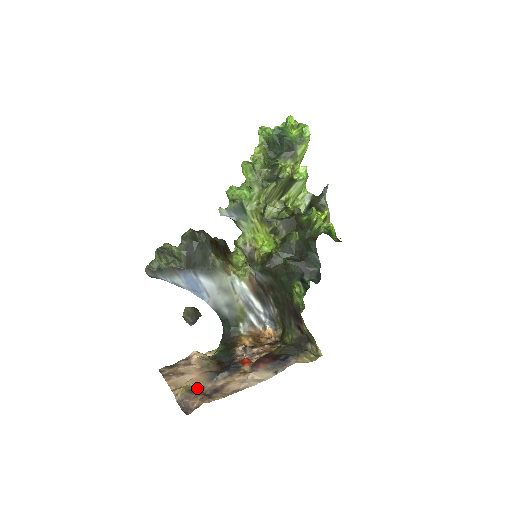
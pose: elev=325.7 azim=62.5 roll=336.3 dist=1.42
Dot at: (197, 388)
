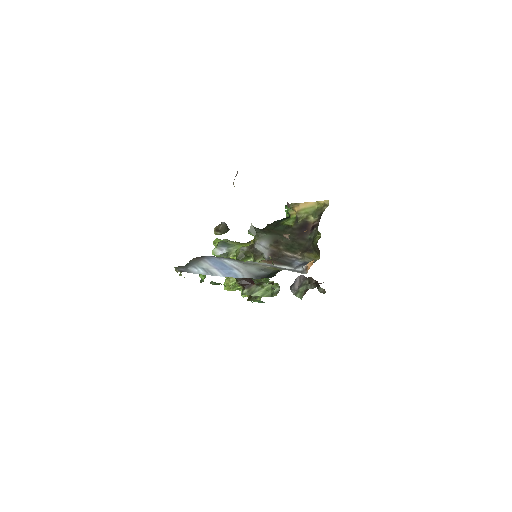
Dot at: occluded
